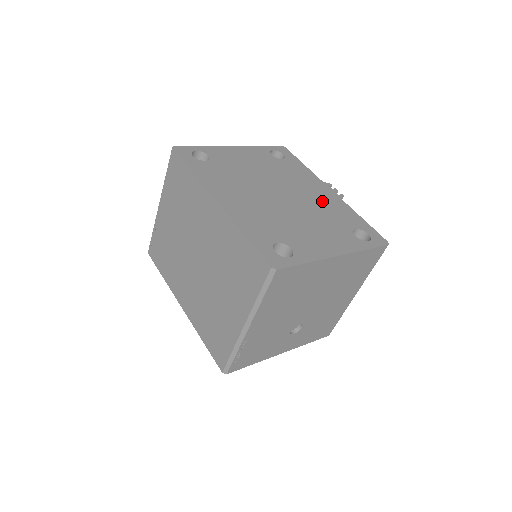
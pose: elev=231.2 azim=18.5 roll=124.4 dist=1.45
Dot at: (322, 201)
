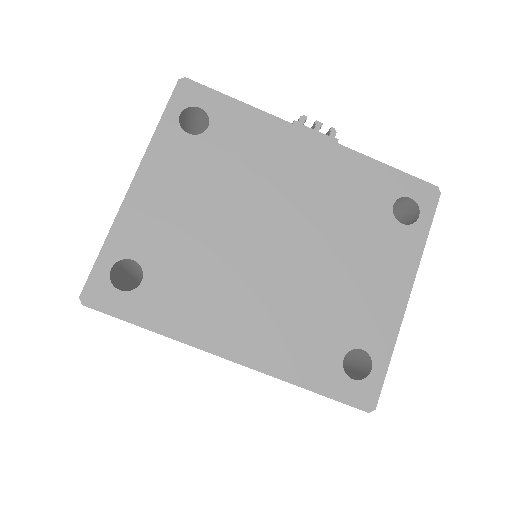
Dot at: (324, 185)
